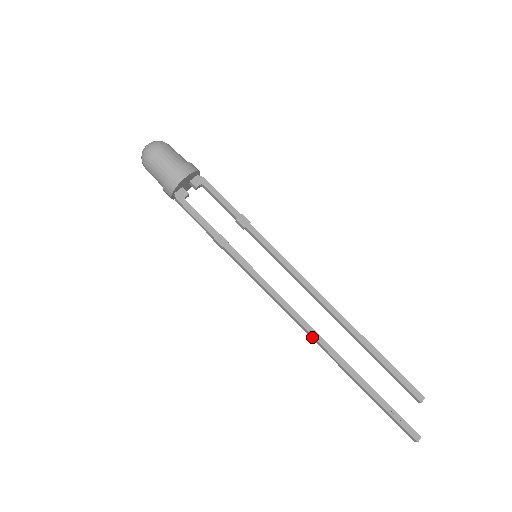
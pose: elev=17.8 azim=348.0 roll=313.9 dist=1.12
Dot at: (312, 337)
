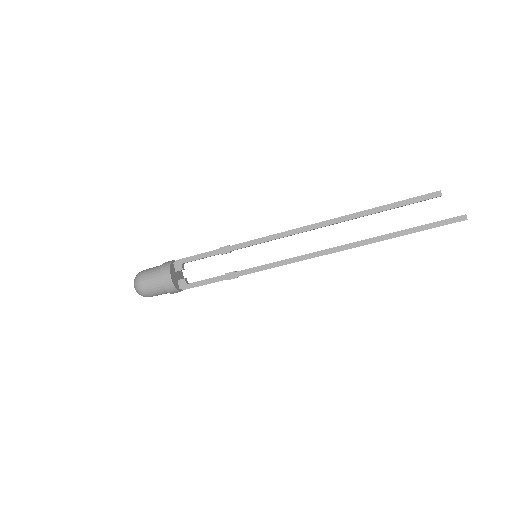
Dot at: occluded
